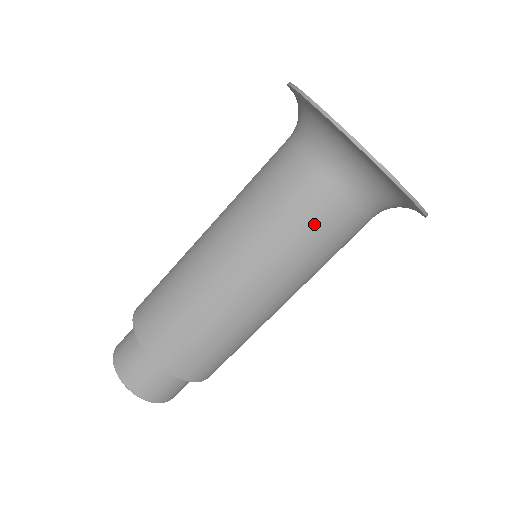
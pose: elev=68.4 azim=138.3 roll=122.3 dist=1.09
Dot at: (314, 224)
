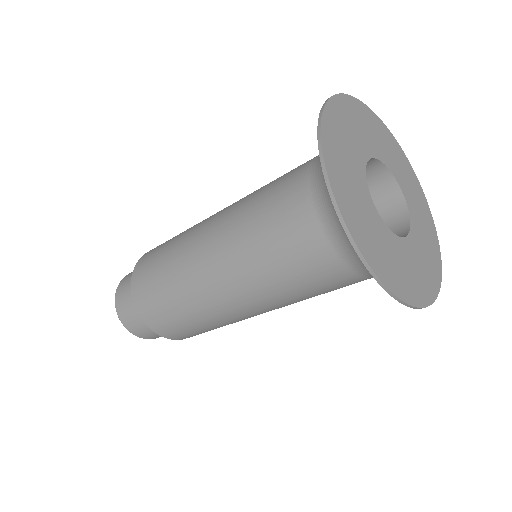
Dot at: (297, 268)
